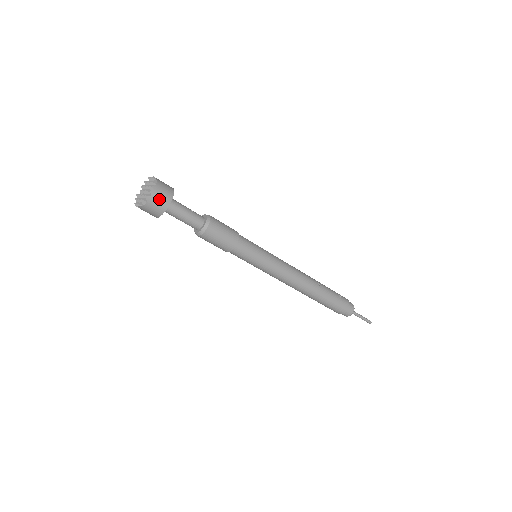
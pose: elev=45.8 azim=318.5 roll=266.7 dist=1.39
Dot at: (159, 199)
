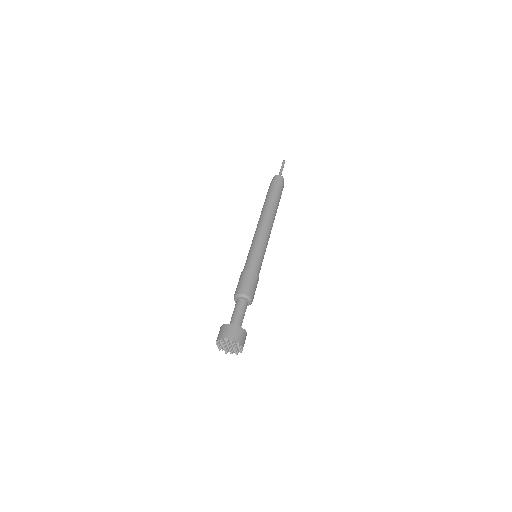
Dot at: occluded
